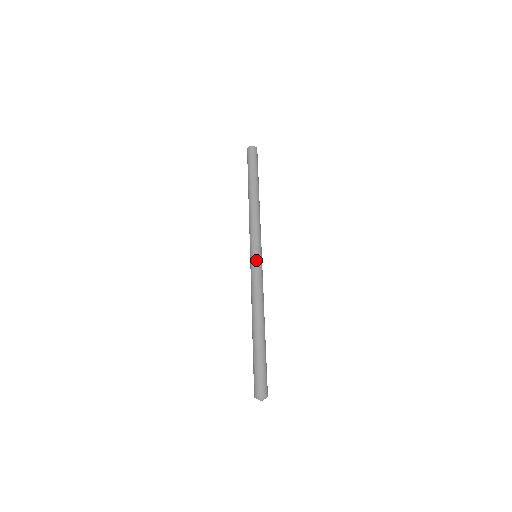
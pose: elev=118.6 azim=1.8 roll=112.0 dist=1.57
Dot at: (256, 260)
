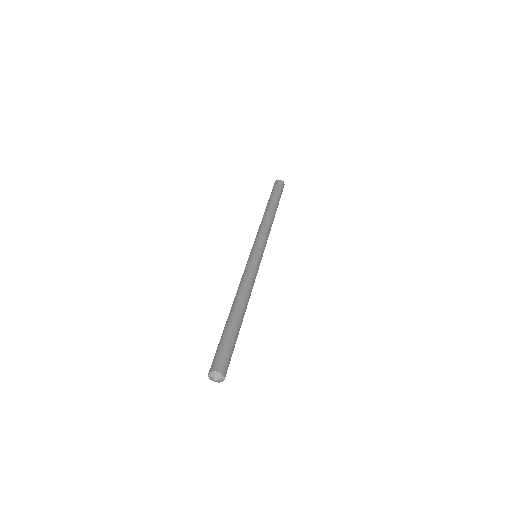
Dot at: (254, 256)
